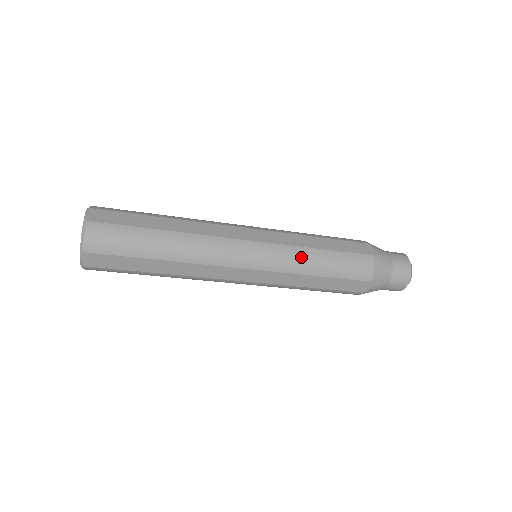
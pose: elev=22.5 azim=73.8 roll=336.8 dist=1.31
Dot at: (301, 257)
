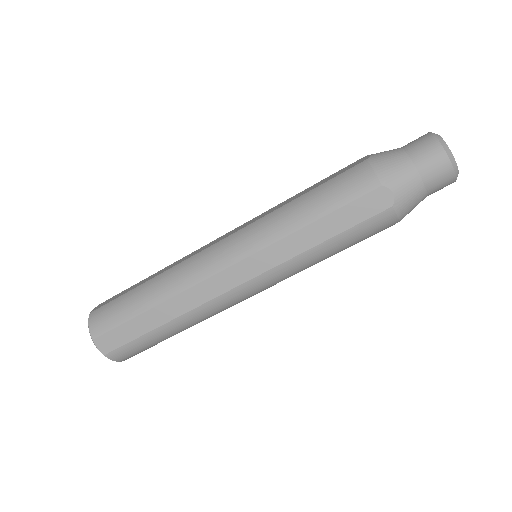
Dot at: (278, 218)
